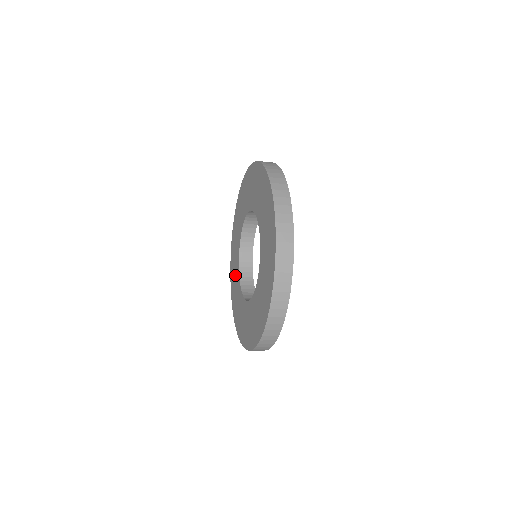
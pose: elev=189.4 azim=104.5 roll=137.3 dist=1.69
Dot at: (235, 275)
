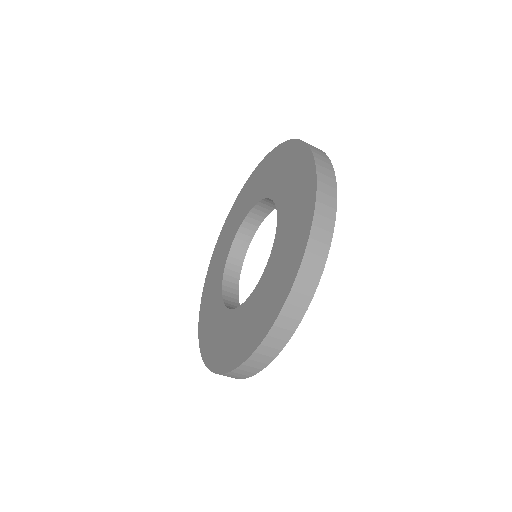
Dot at: (213, 286)
